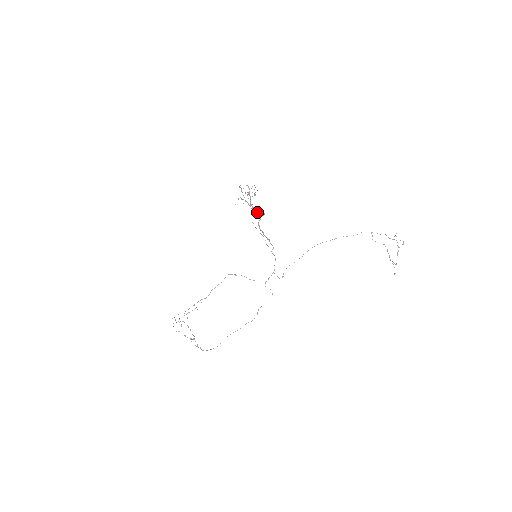
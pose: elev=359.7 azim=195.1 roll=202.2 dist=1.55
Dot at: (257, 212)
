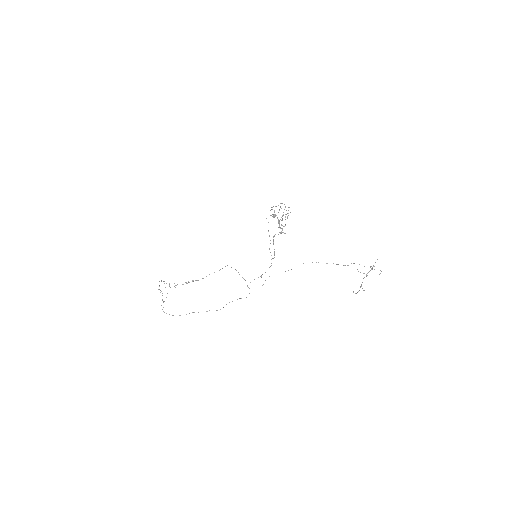
Dot at: occluded
